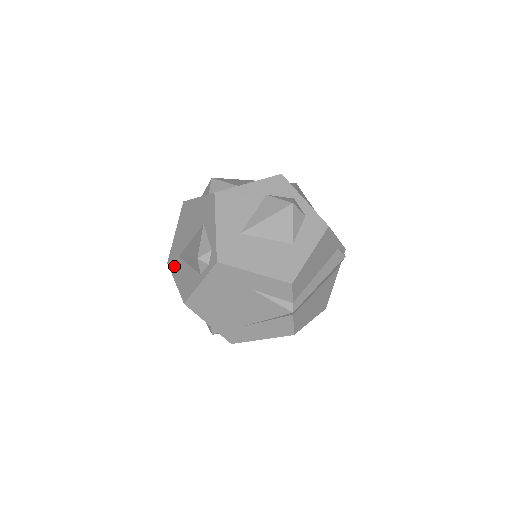
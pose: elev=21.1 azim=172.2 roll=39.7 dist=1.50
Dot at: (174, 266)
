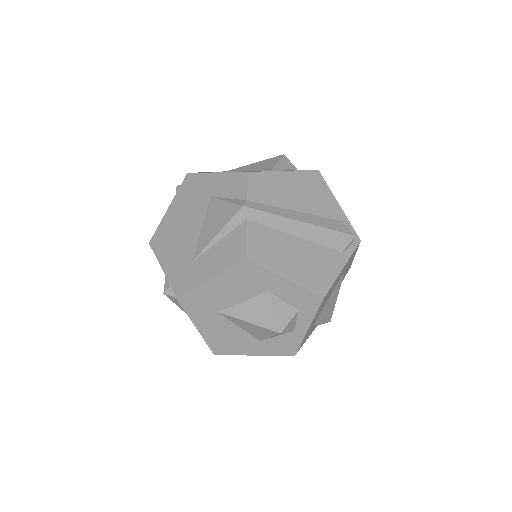
Dot at: occluded
